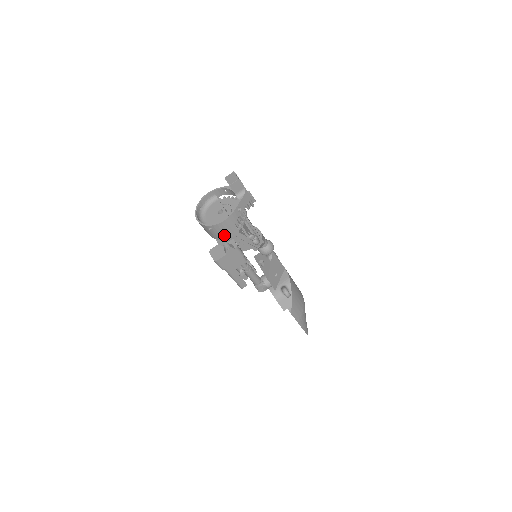
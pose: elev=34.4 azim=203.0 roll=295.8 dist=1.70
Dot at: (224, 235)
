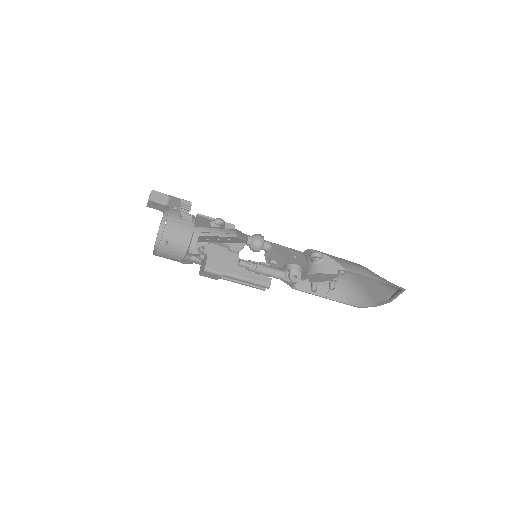
Dot at: (184, 237)
